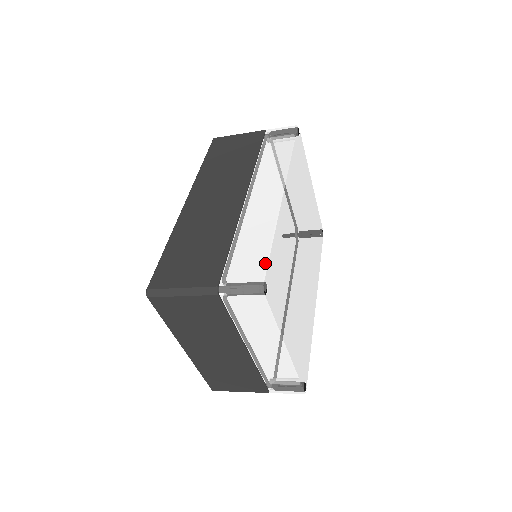
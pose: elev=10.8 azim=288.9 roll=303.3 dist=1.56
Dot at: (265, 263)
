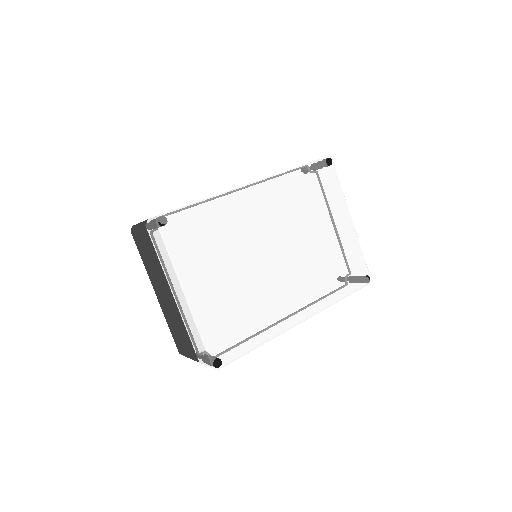
Dot at: occluded
